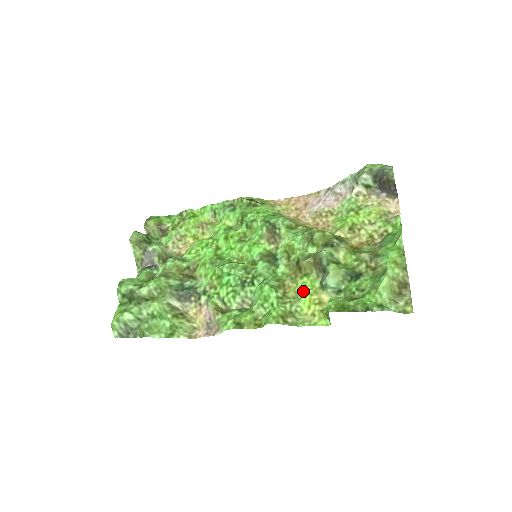
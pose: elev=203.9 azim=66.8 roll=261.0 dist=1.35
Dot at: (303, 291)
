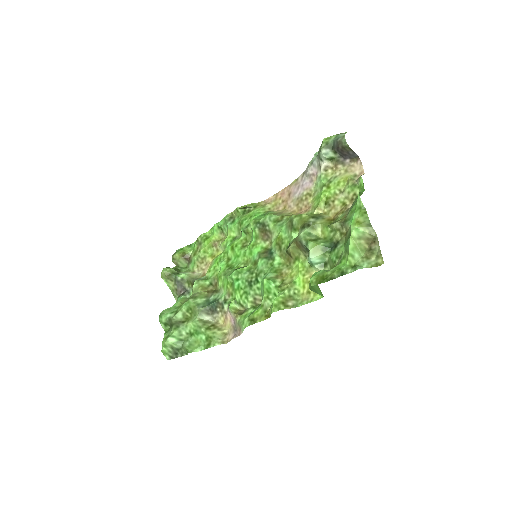
Dot at: (297, 274)
